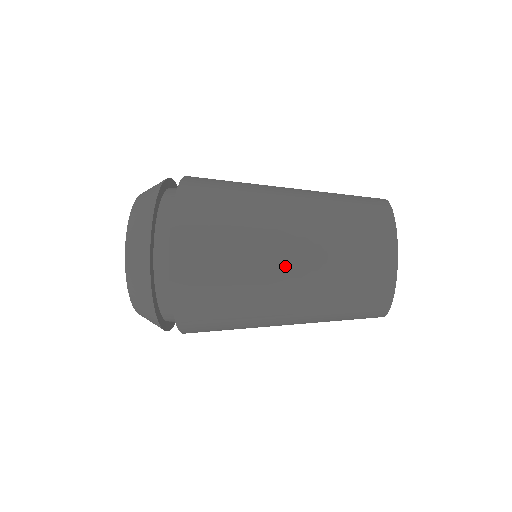
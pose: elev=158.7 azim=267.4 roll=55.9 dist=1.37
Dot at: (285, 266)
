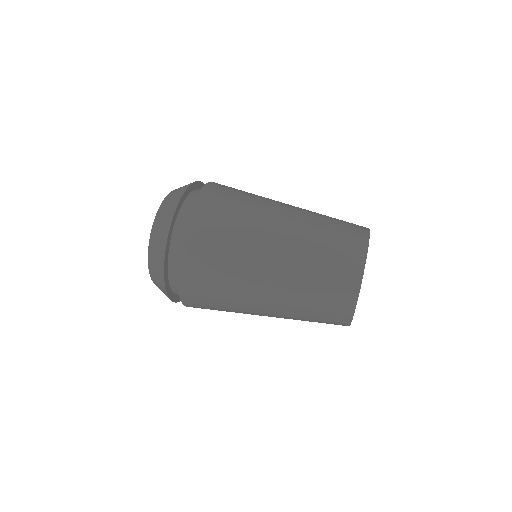
Dot at: (264, 300)
